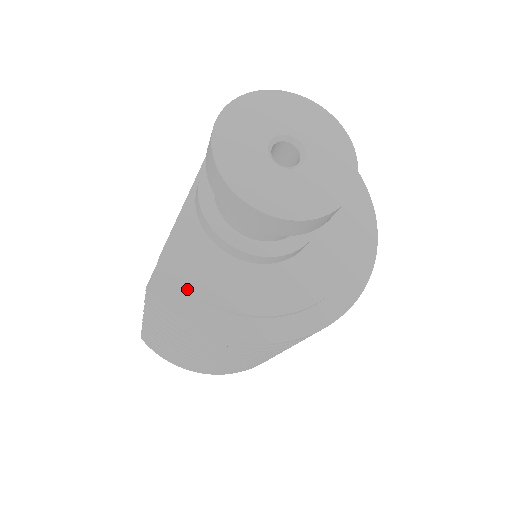
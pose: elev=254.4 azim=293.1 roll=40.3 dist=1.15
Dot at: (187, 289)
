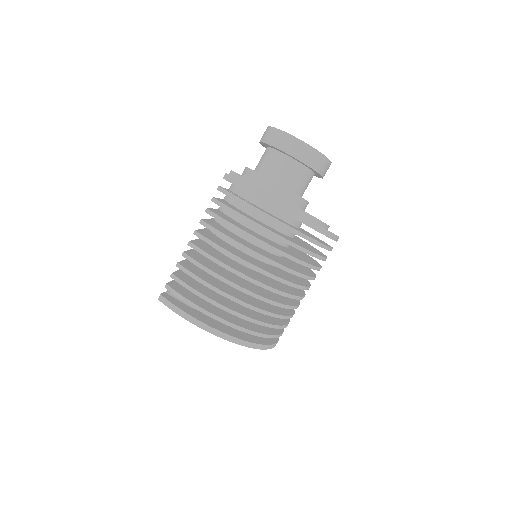
Dot at: (249, 181)
